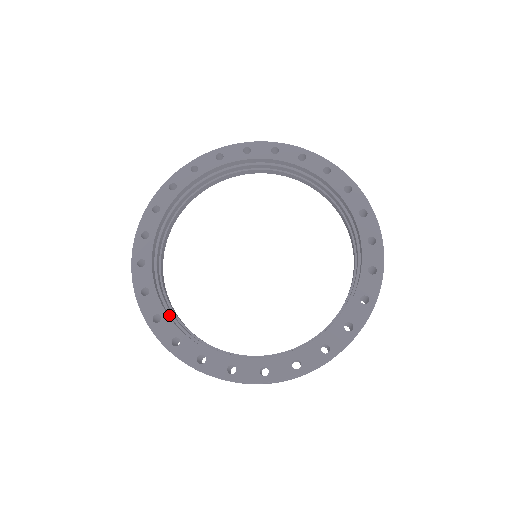
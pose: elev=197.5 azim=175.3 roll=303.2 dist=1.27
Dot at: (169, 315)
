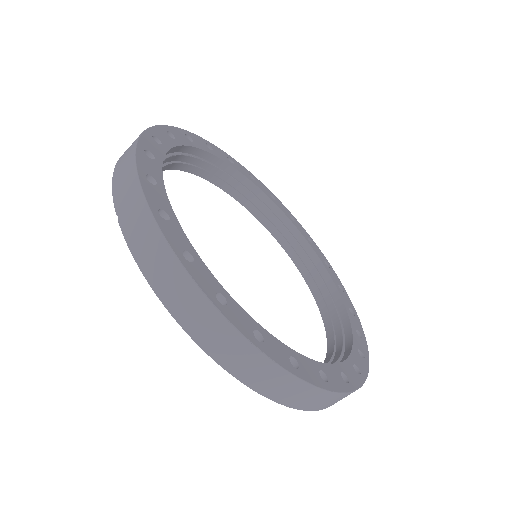
Dot at: occluded
